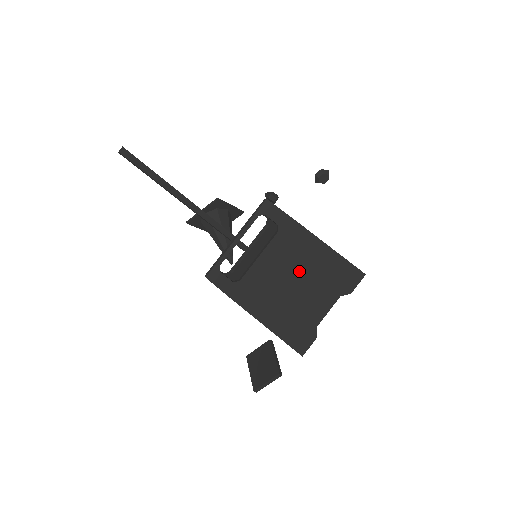
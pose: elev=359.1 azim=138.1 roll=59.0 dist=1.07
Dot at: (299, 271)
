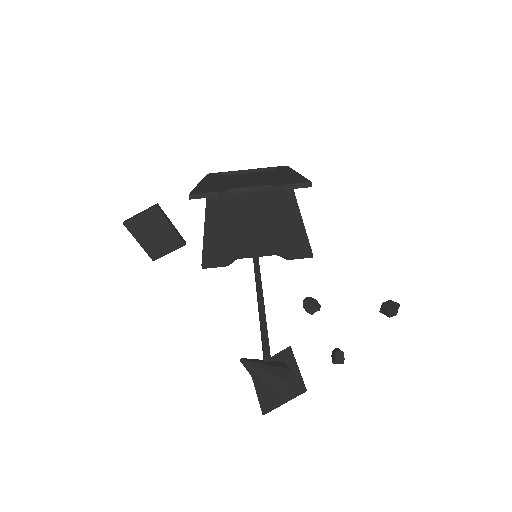
Dot at: (261, 177)
